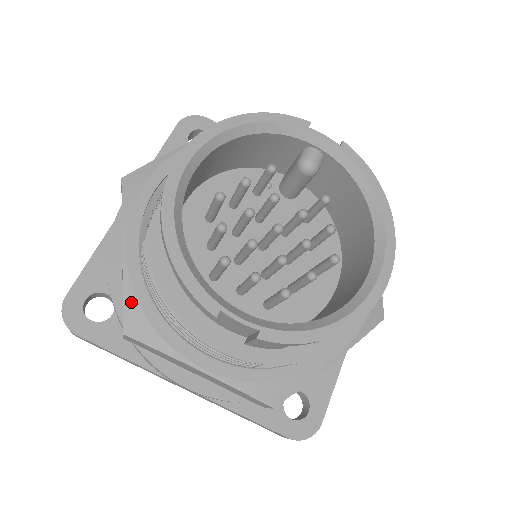
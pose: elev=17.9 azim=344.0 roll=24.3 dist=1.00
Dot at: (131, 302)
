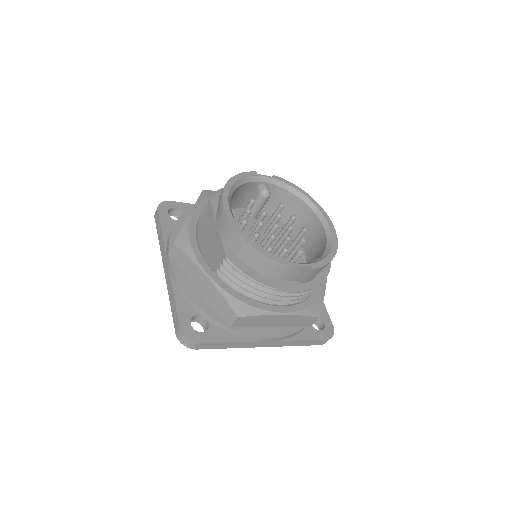
Dot at: (231, 299)
